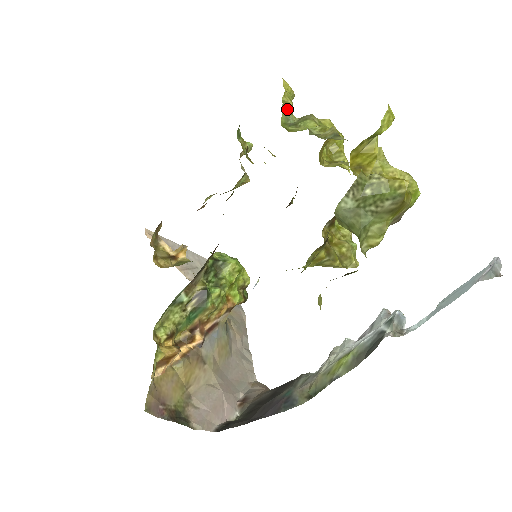
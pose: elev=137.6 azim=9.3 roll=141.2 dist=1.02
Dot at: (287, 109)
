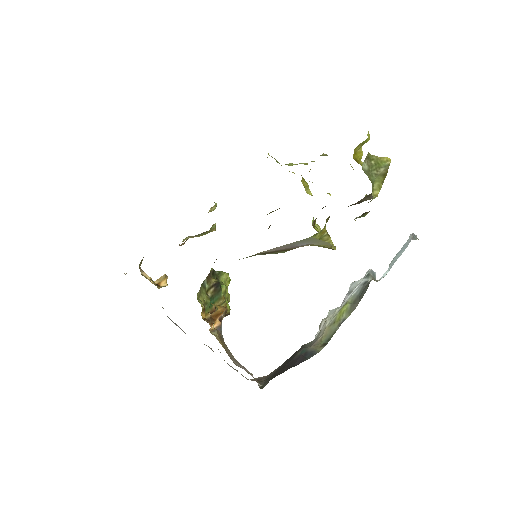
Dot at: occluded
